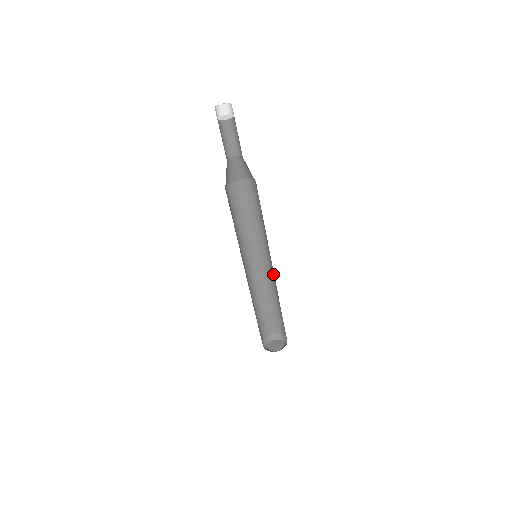
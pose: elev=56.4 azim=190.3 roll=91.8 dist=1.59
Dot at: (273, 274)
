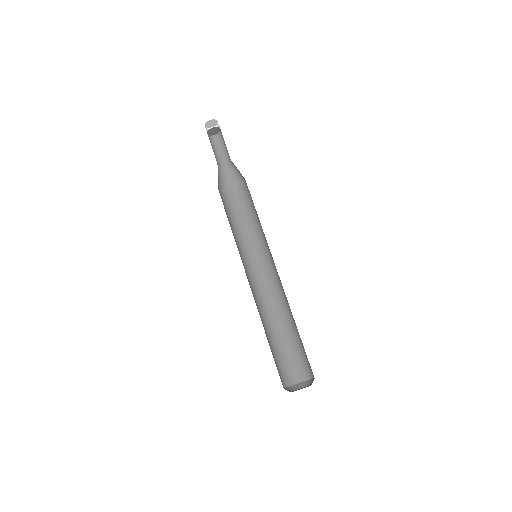
Dot at: (280, 280)
